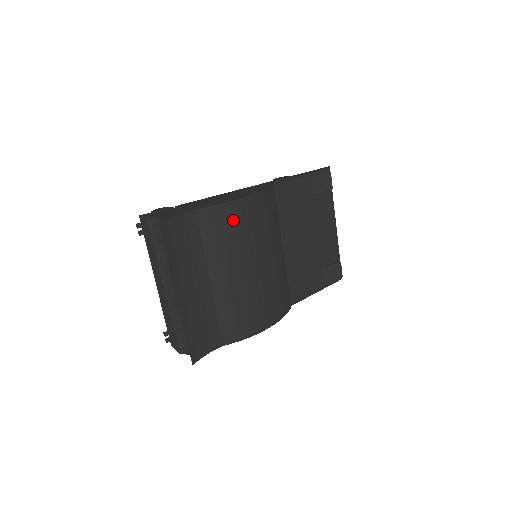
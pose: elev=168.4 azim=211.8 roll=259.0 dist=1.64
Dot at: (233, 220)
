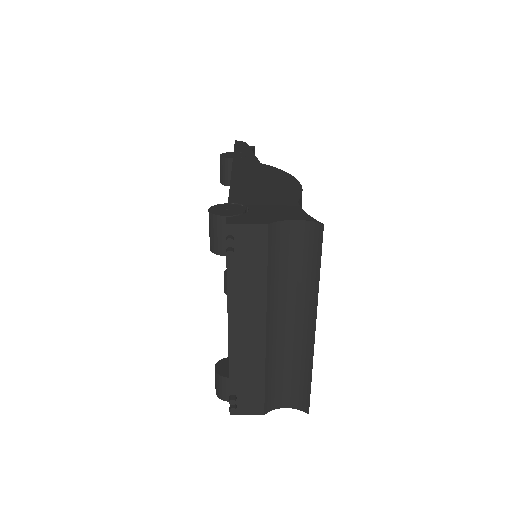
Dot at: occluded
